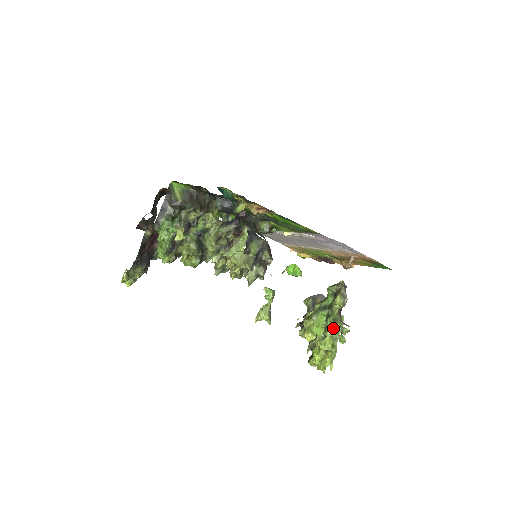
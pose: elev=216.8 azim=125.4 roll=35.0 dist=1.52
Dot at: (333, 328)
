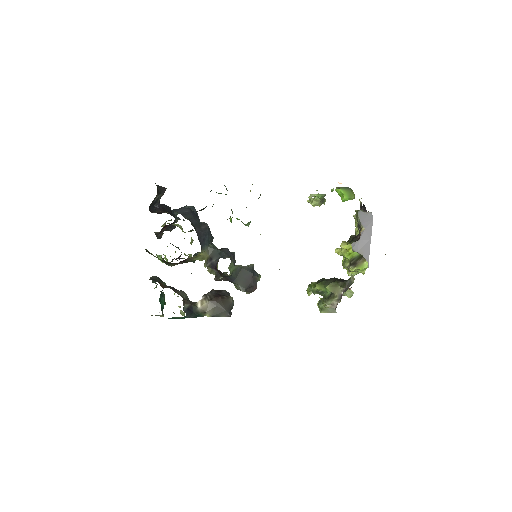
Dot at: (320, 311)
